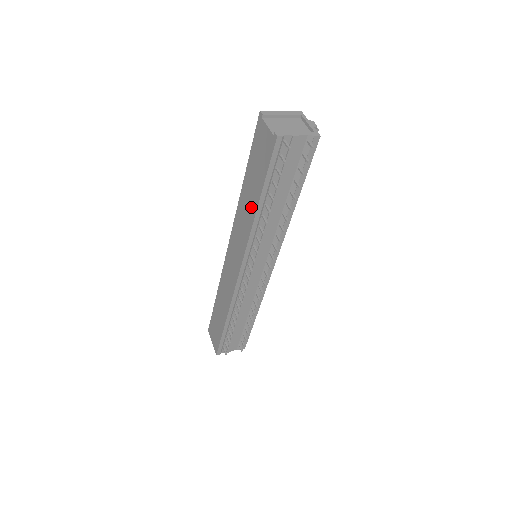
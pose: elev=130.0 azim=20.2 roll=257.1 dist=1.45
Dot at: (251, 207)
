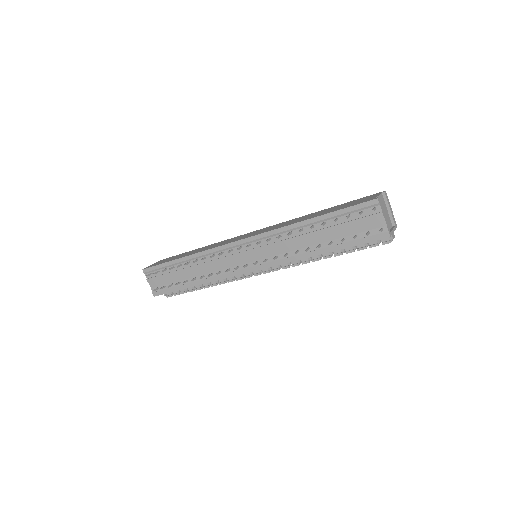
Dot at: (305, 218)
